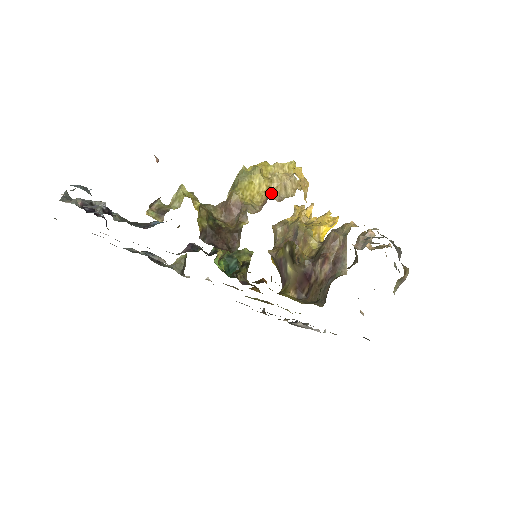
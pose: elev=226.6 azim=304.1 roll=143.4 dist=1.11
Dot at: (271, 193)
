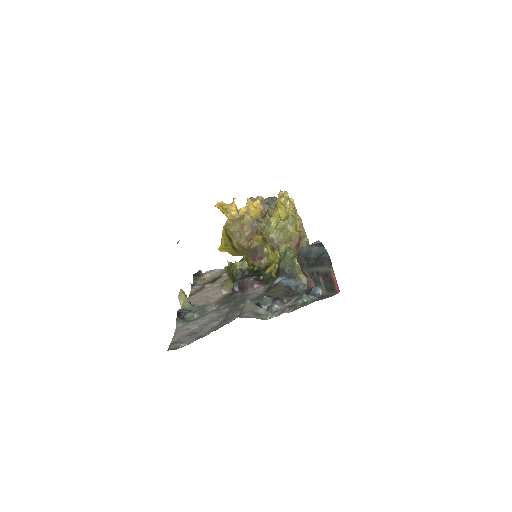
Dot at: occluded
